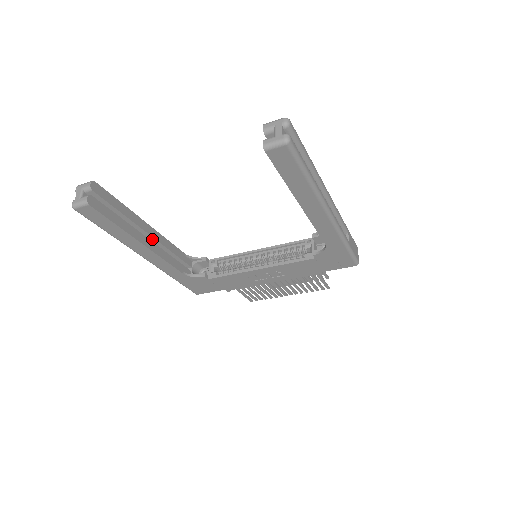
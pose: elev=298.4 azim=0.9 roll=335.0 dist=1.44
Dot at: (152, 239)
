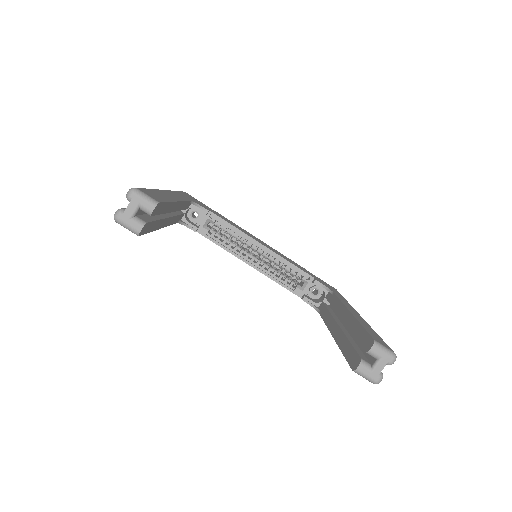
Dot at: occluded
